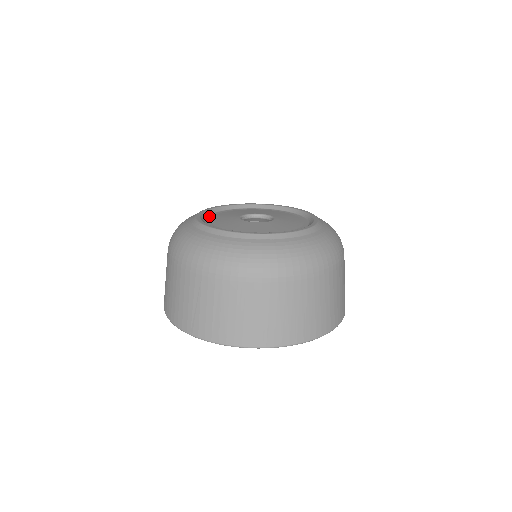
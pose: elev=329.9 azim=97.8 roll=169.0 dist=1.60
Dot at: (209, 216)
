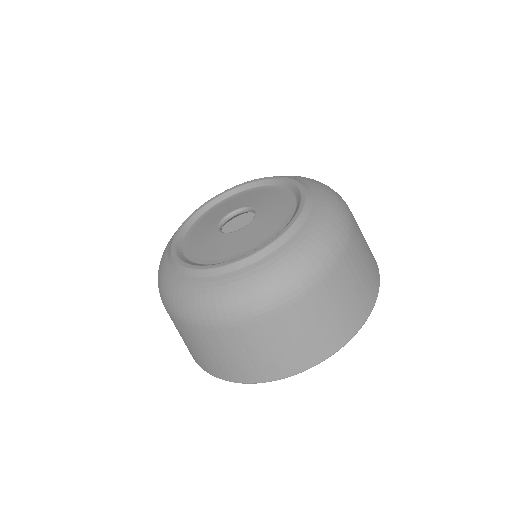
Dot at: (195, 223)
